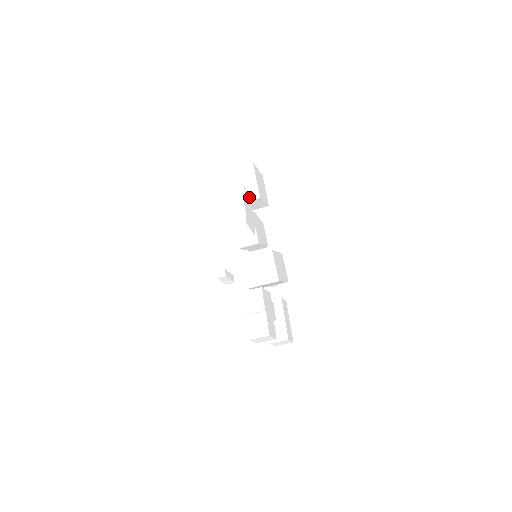
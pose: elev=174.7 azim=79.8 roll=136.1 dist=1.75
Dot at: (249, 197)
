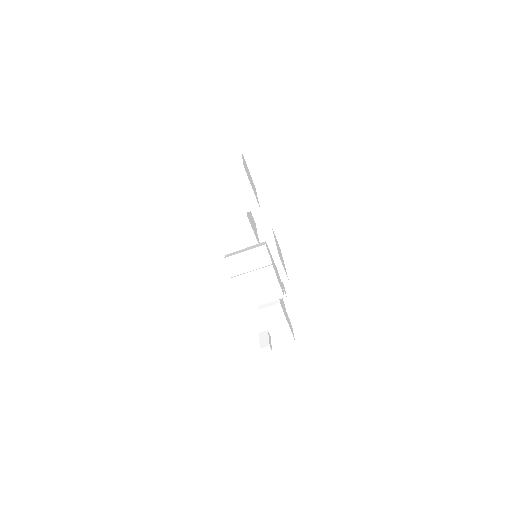
Dot at: (245, 209)
